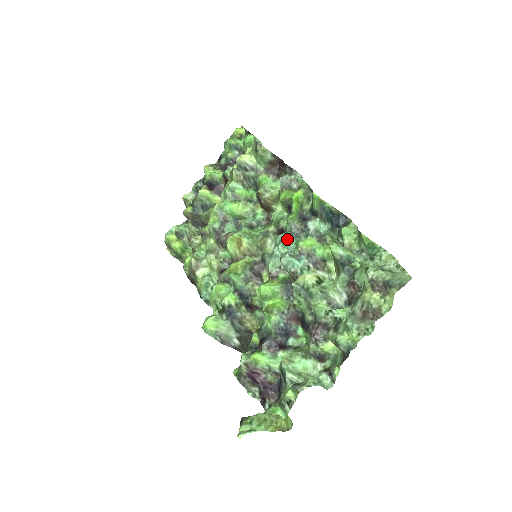
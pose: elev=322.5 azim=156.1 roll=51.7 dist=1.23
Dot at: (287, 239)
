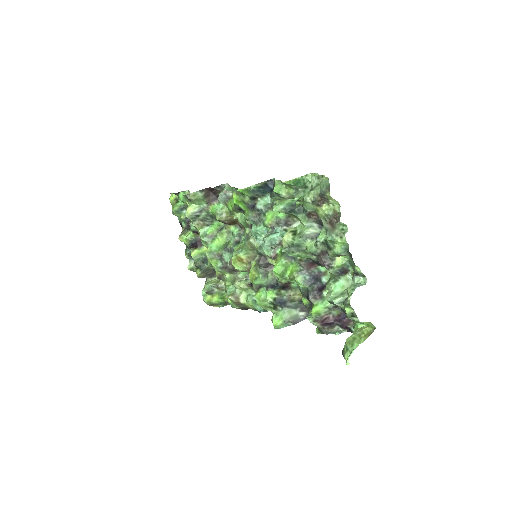
Dot at: (256, 229)
